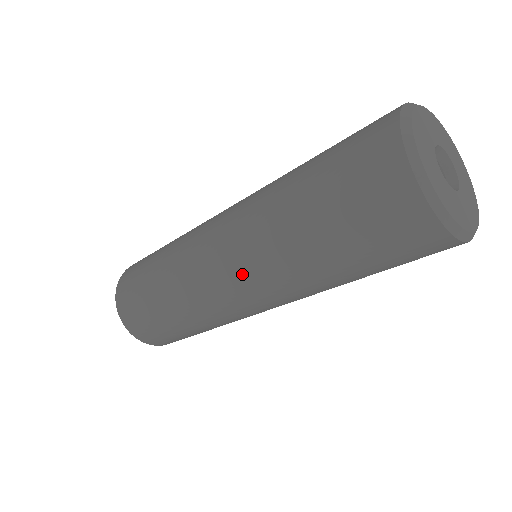
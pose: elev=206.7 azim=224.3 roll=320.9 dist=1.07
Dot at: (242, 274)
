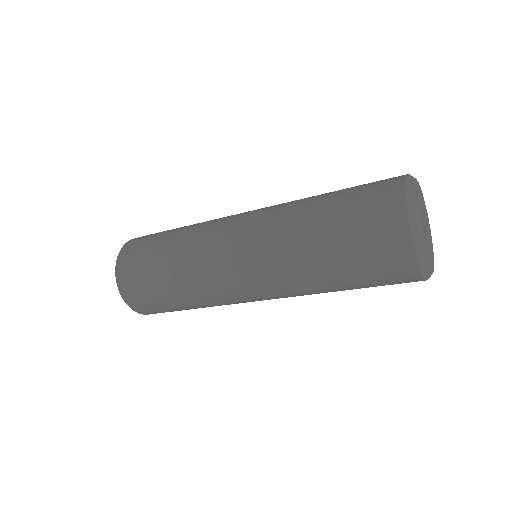
Dot at: (249, 249)
